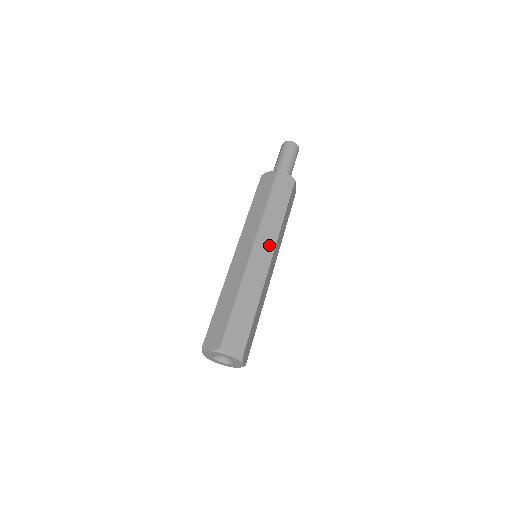
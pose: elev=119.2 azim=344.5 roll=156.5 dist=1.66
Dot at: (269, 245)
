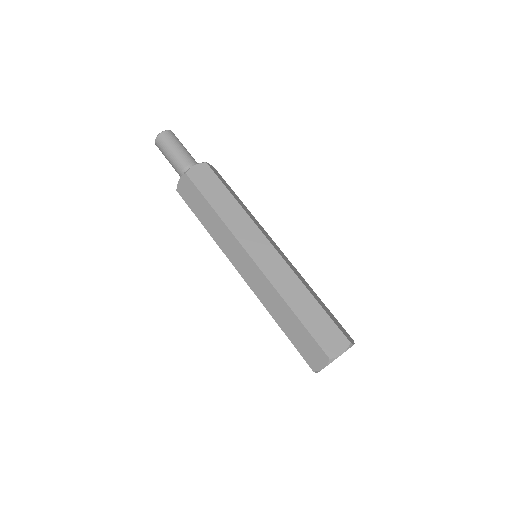
Dot at: (257, 238)
